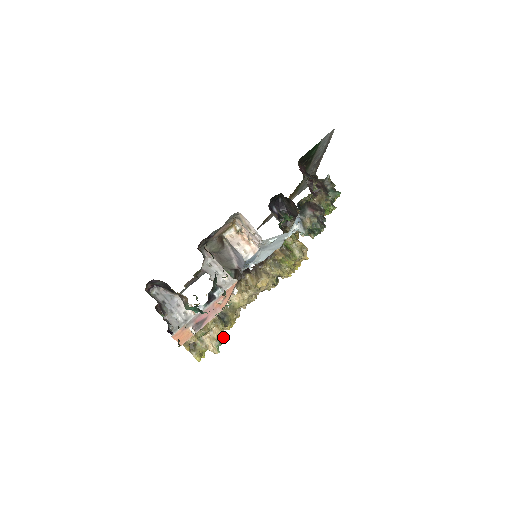
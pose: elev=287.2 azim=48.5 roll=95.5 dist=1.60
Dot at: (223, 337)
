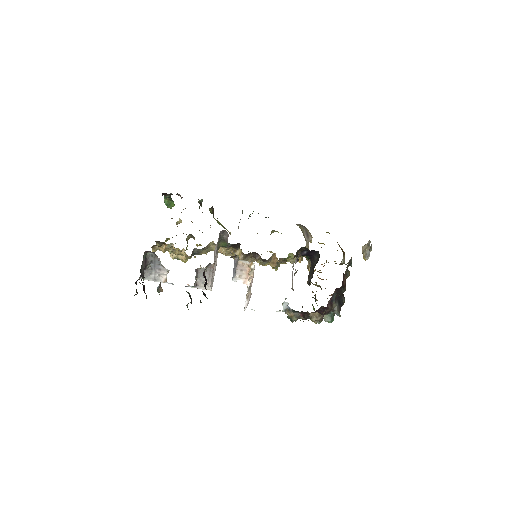
Dot at: (183, 261)
